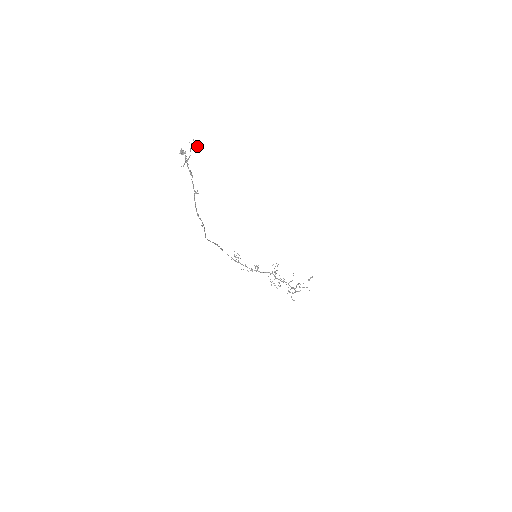
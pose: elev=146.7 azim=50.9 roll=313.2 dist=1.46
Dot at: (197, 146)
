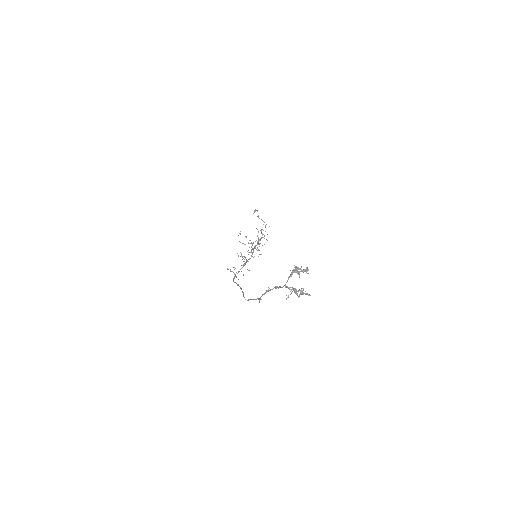
Dot at: (307, 271)
